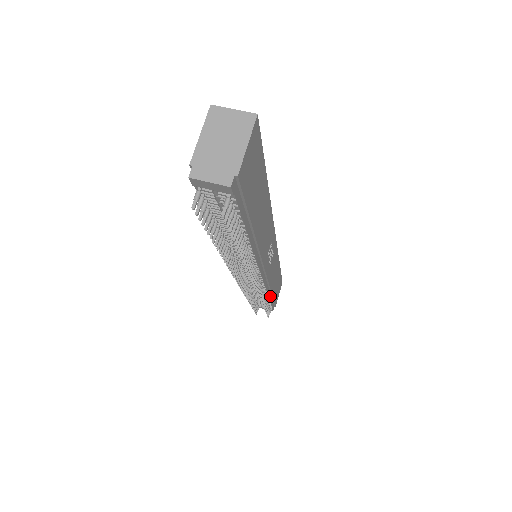
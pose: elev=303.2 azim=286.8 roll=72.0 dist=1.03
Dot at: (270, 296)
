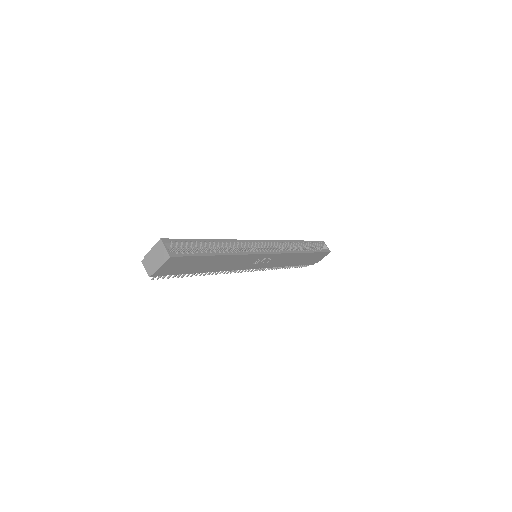
Dot at: (292, 264)
